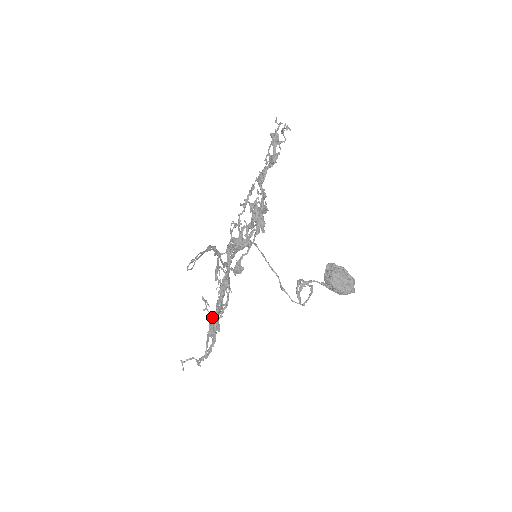
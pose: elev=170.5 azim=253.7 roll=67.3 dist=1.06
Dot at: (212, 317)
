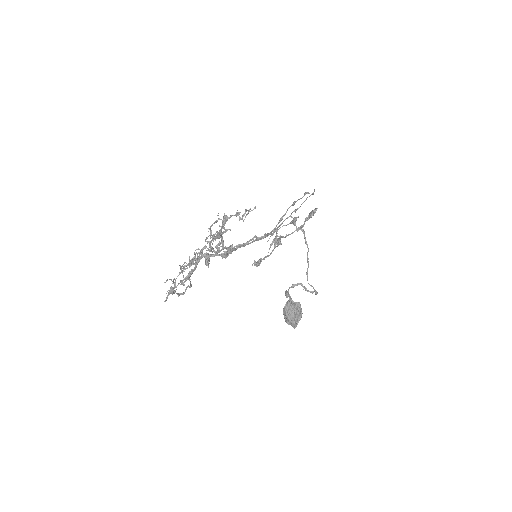
Dot at: (170, 288)
